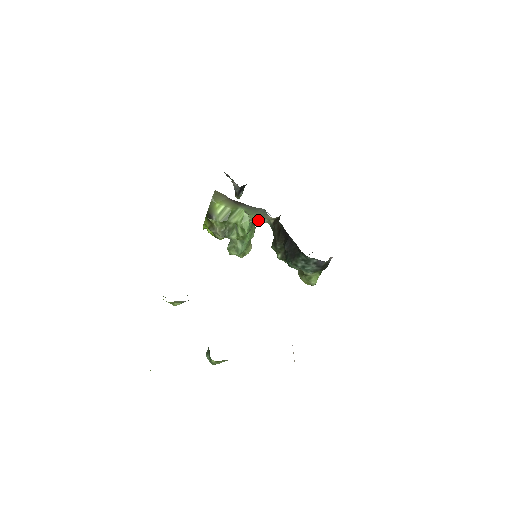
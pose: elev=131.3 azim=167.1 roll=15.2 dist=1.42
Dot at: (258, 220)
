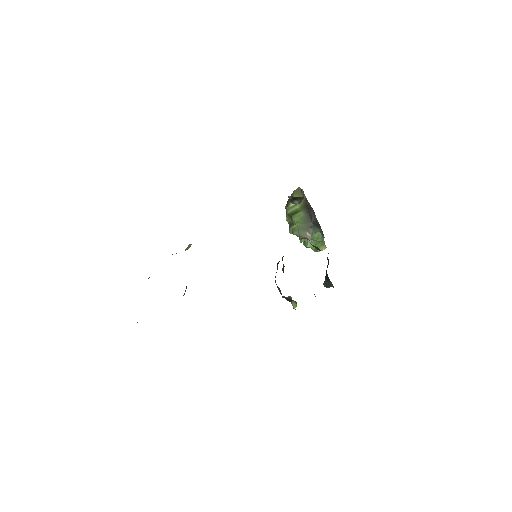
Dot at: (295, 231)
